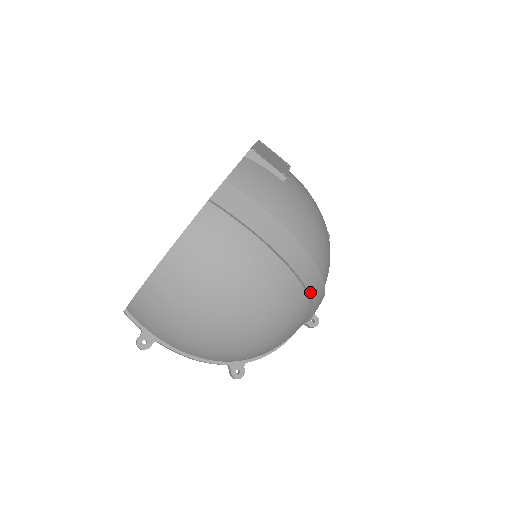
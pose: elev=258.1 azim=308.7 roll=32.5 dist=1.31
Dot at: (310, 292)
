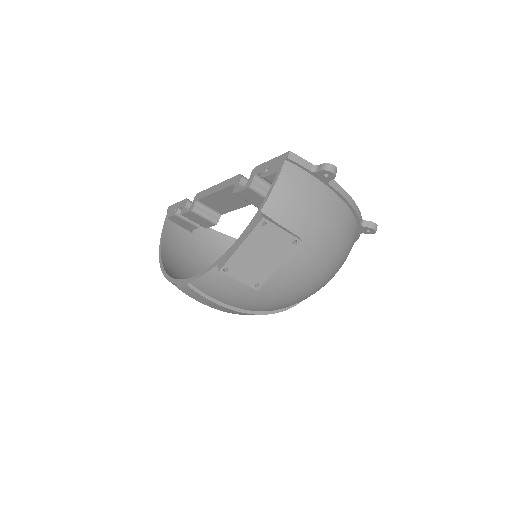
Dot at: occluded
